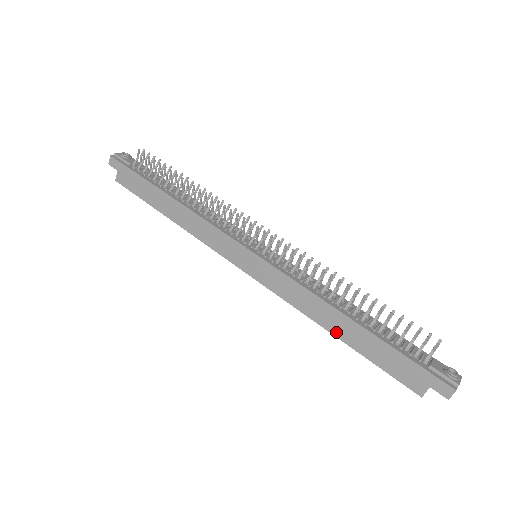
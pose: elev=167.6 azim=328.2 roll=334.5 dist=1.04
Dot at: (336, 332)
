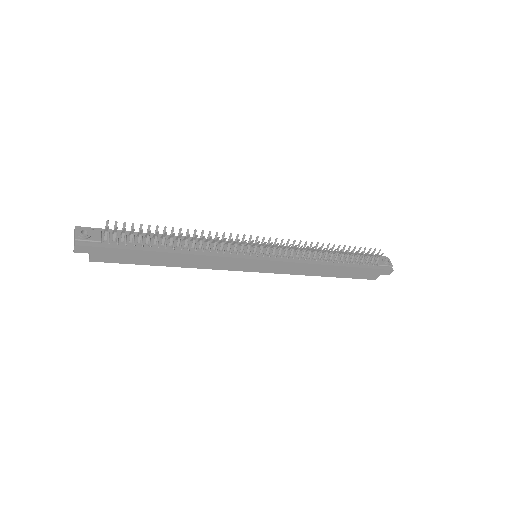
Dot at: (327, 275)
